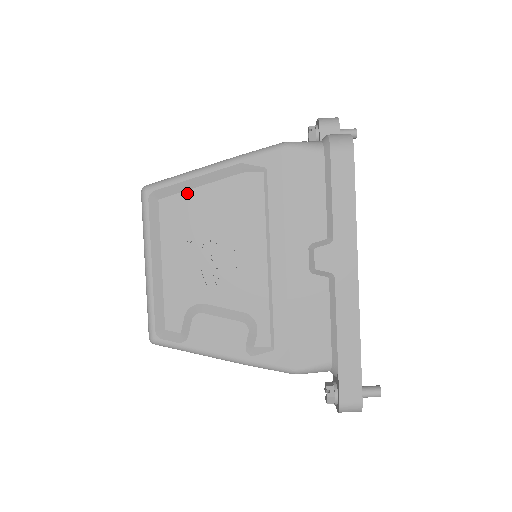
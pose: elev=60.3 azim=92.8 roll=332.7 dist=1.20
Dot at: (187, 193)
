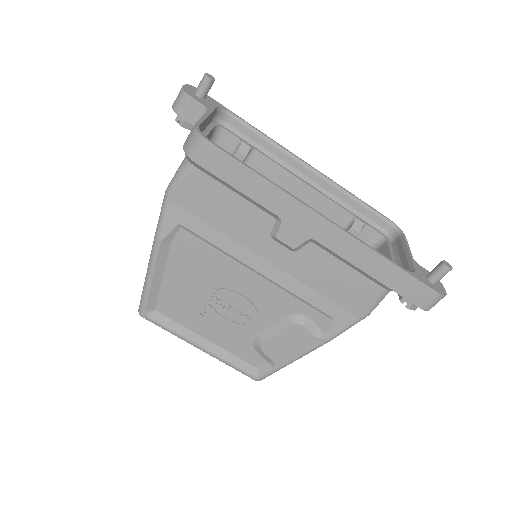
Dot at: (162, 290)
